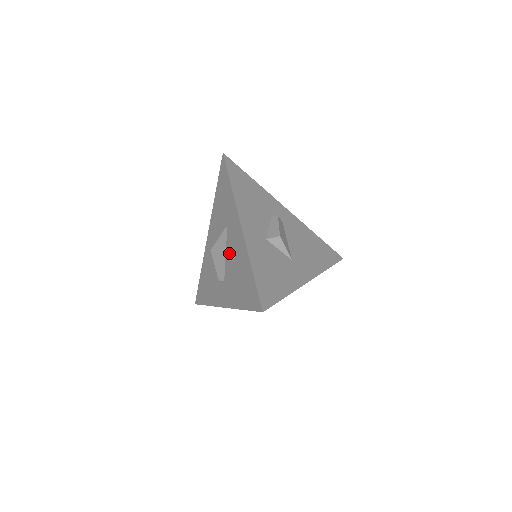
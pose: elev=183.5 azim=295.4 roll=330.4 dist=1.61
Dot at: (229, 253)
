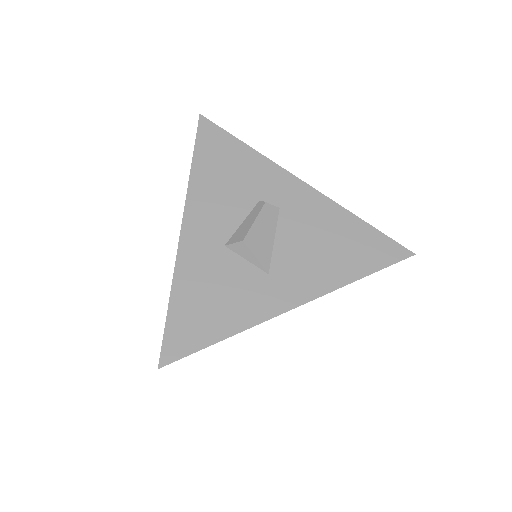
Dot at: occluded
